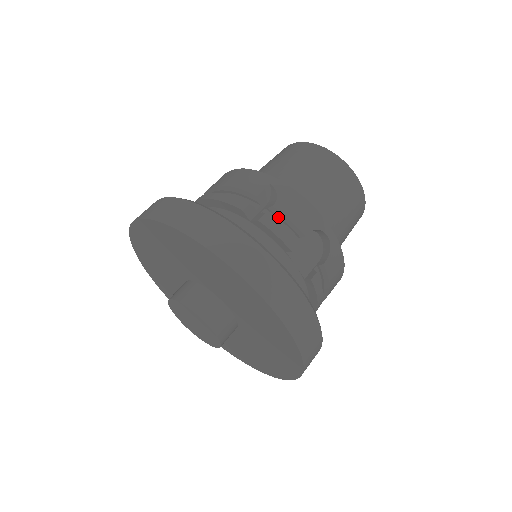
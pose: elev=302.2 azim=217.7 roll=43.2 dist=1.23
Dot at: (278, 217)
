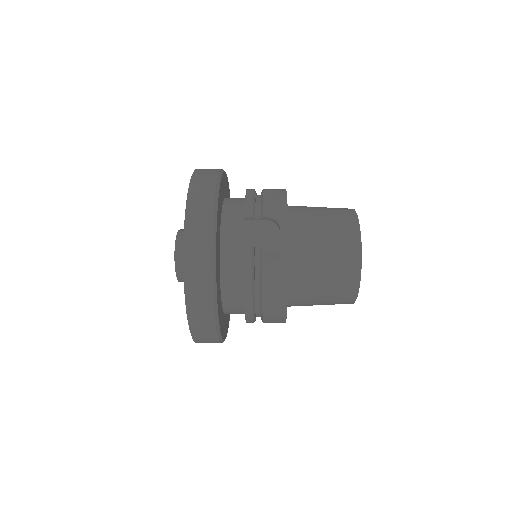
Dot at: (261, 203)
